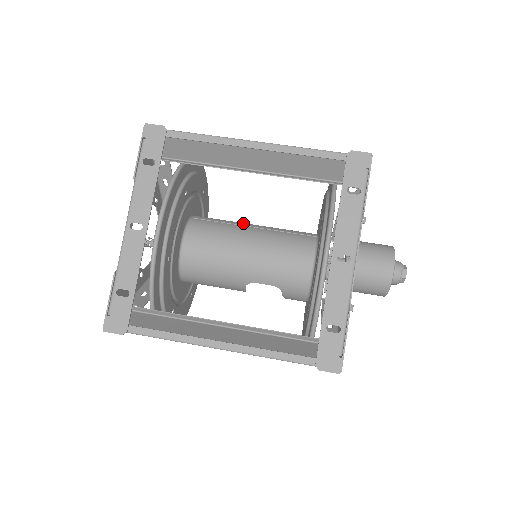
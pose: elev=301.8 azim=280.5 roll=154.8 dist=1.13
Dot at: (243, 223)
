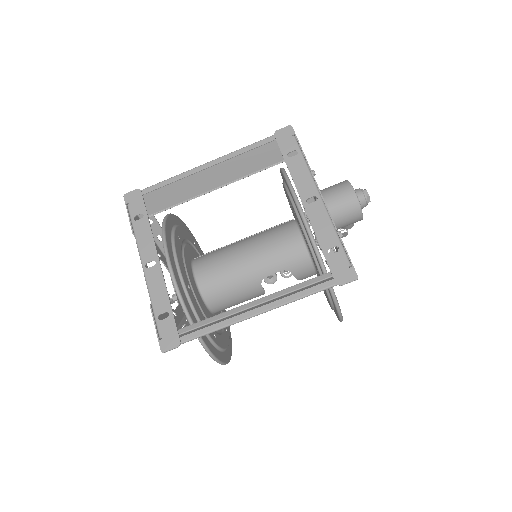
Dot at: (234, 242)
